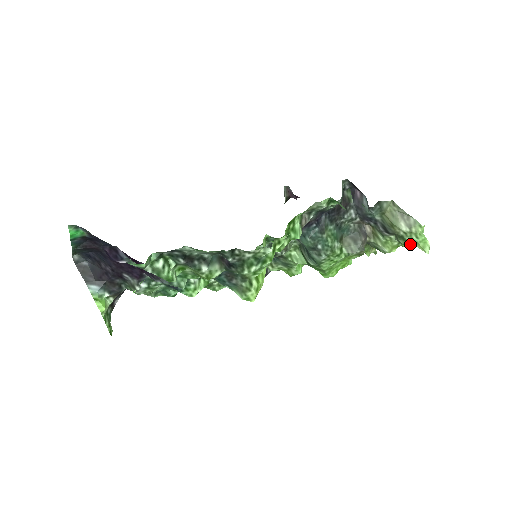
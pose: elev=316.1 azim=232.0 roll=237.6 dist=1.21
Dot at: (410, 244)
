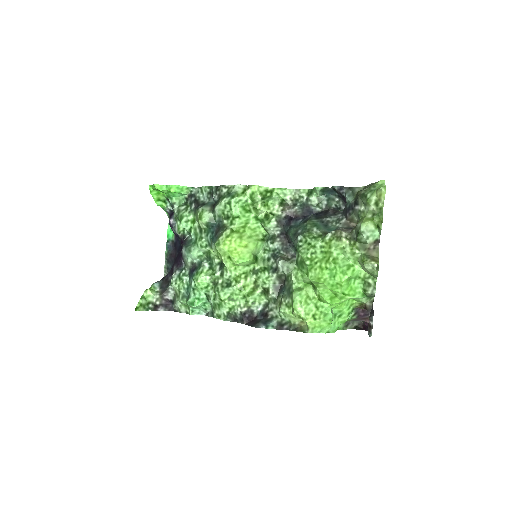
Dot at: (370, 196)
